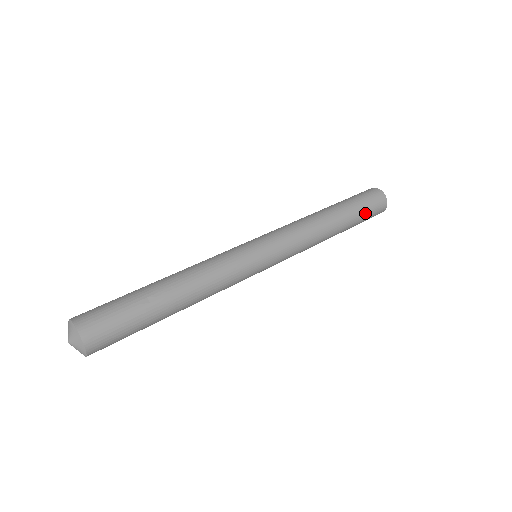
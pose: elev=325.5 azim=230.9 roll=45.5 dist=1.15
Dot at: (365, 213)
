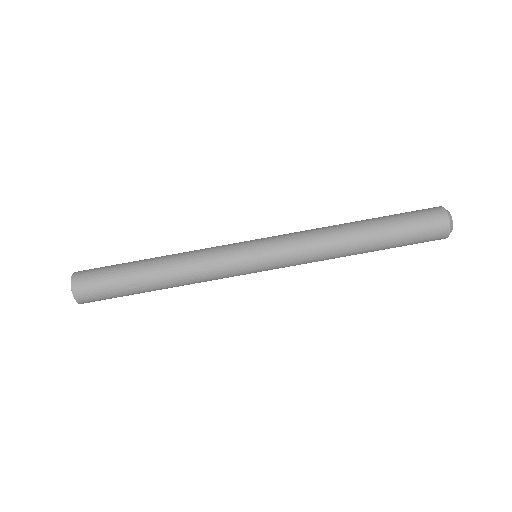
Dot at: (407, 244)
